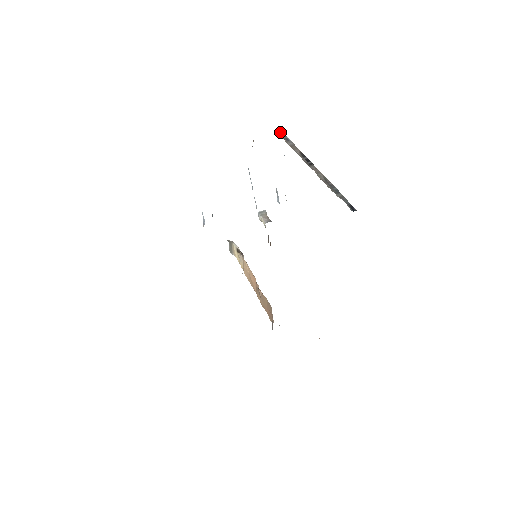
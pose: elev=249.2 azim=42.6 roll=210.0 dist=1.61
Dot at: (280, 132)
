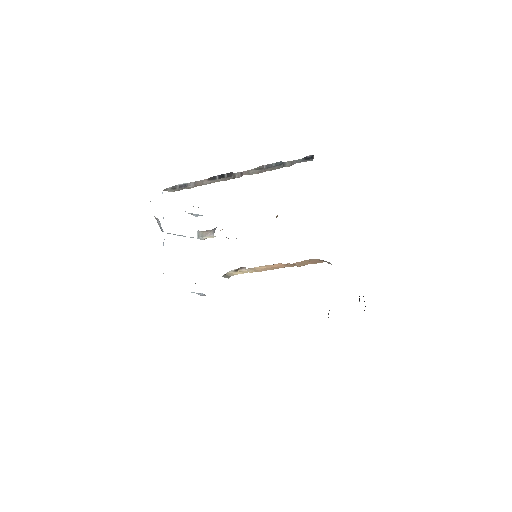
Dot at: (169, 190)
